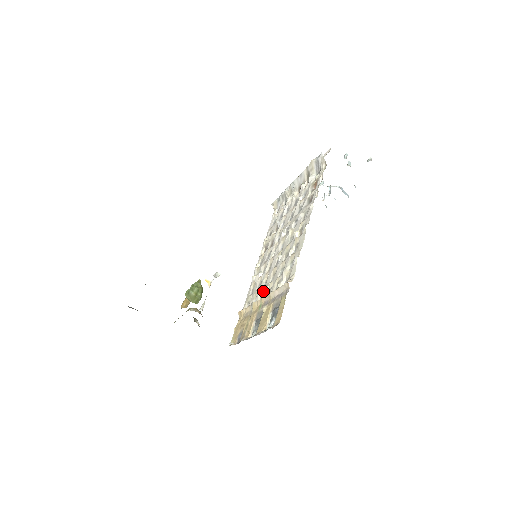
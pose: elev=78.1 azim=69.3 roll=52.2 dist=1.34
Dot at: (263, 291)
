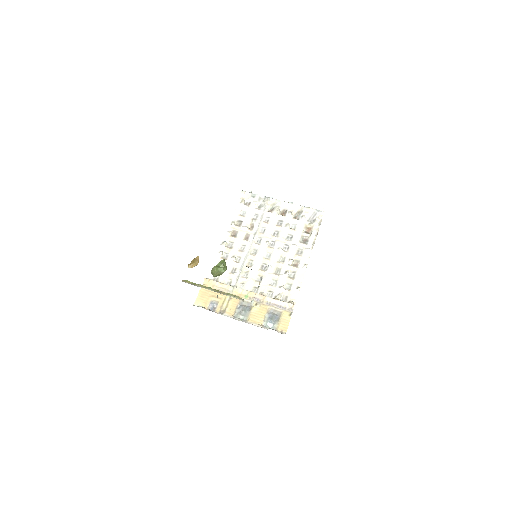
Dot at: (245, 281)
